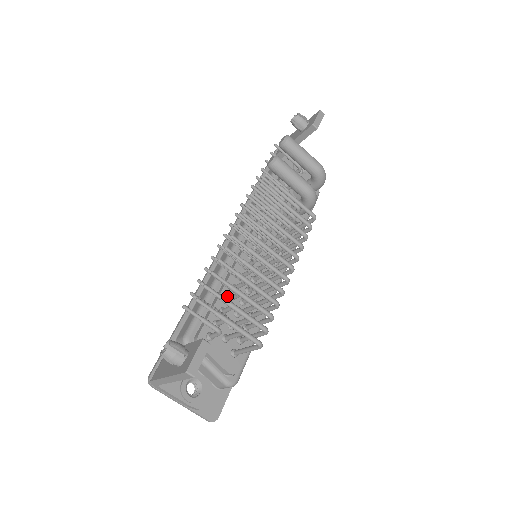
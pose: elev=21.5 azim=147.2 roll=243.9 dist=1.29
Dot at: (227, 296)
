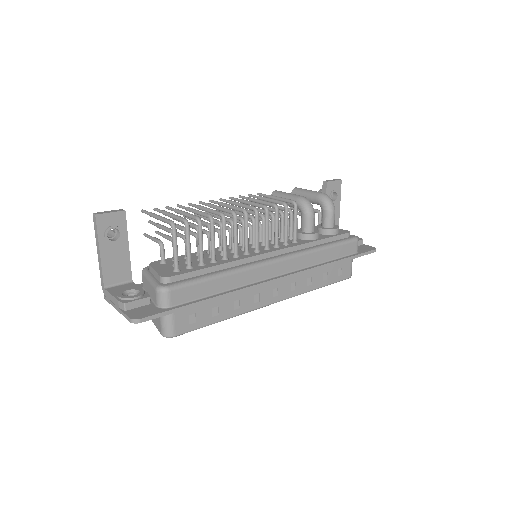
Dot at: occluded
